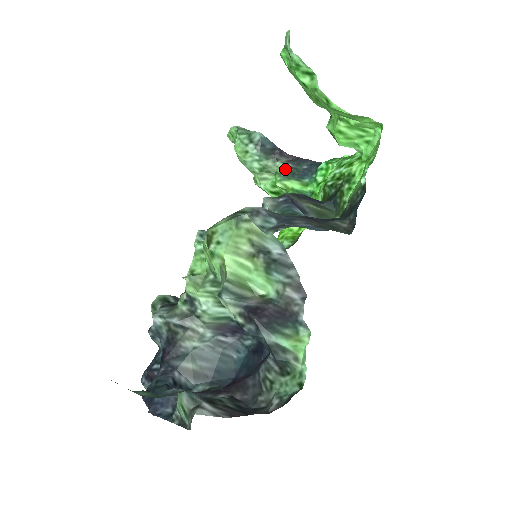
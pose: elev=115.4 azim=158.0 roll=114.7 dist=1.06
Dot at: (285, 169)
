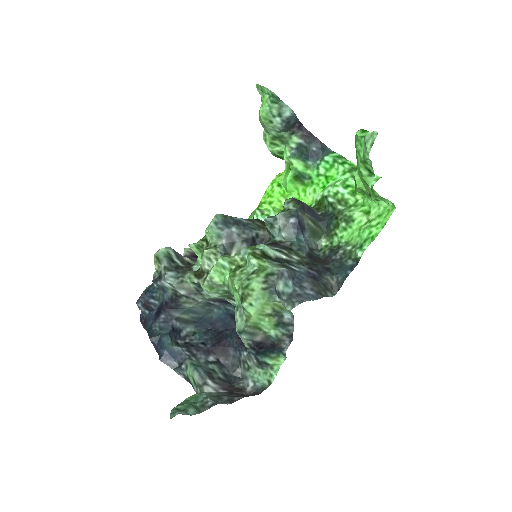
Dot at: (297, 146)
